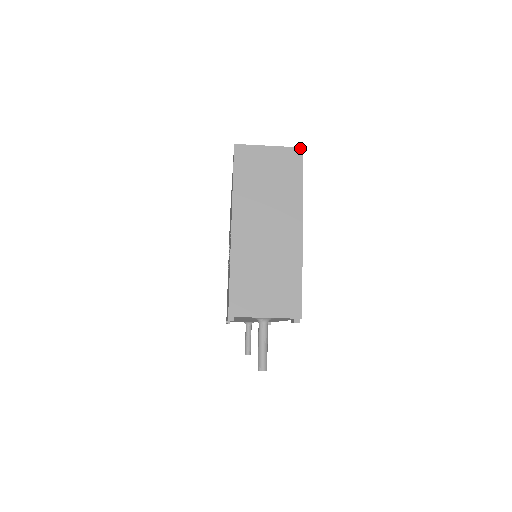
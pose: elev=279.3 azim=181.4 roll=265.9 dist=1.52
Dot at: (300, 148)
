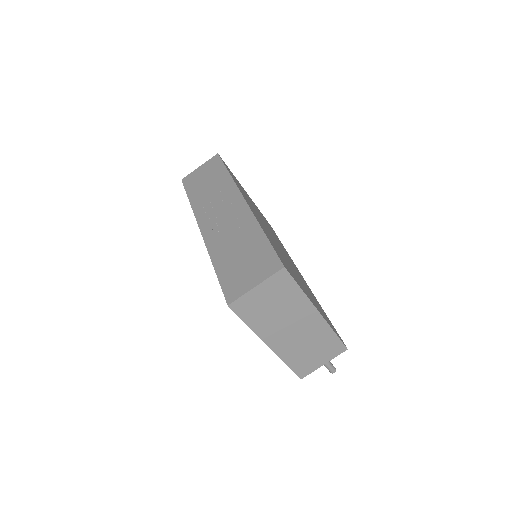
Dot at: (282, 269)
